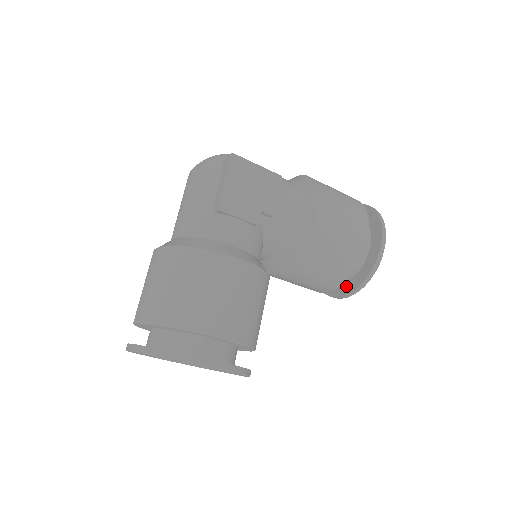
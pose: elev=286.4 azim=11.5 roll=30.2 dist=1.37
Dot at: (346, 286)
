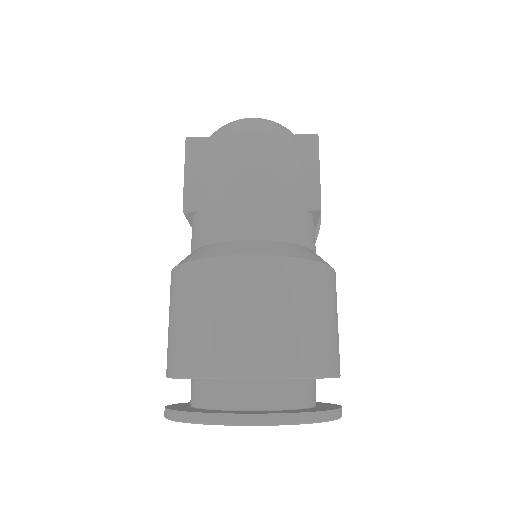
Dot at: occluded
